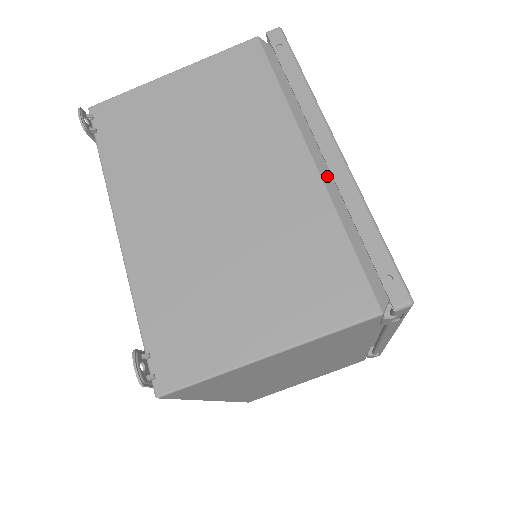
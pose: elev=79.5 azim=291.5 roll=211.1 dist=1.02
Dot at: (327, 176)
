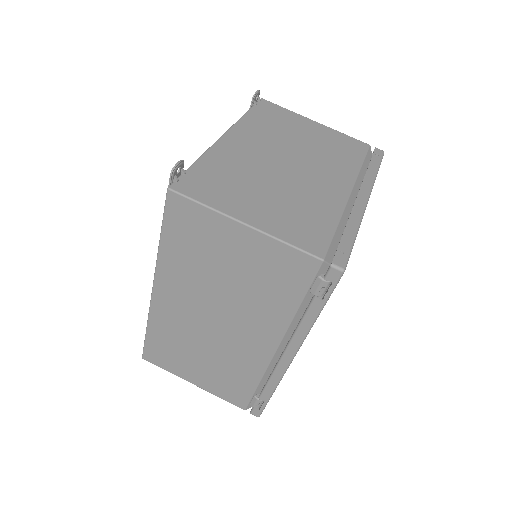
Dot at: (351, 205)
